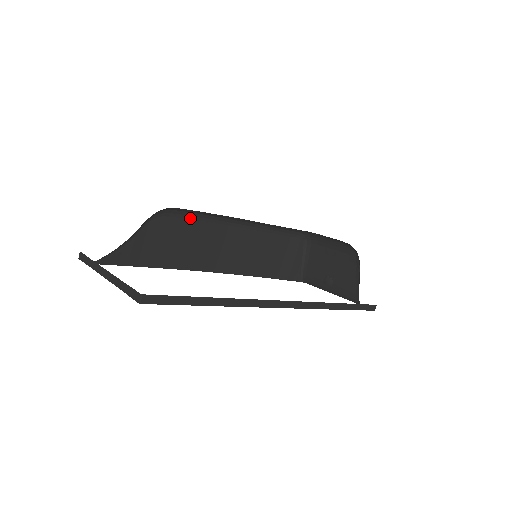
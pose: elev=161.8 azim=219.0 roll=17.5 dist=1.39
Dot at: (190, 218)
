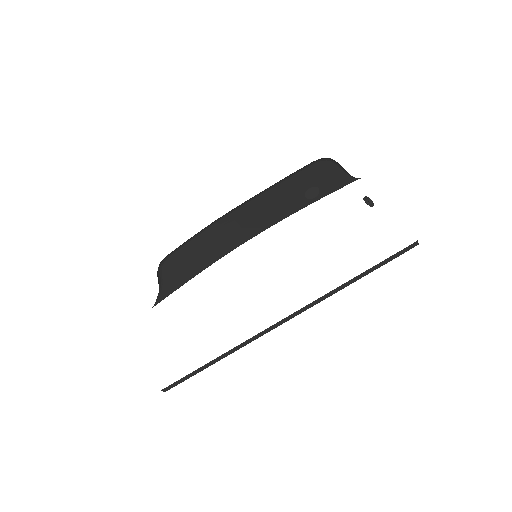
Dot at: (189, 240)
